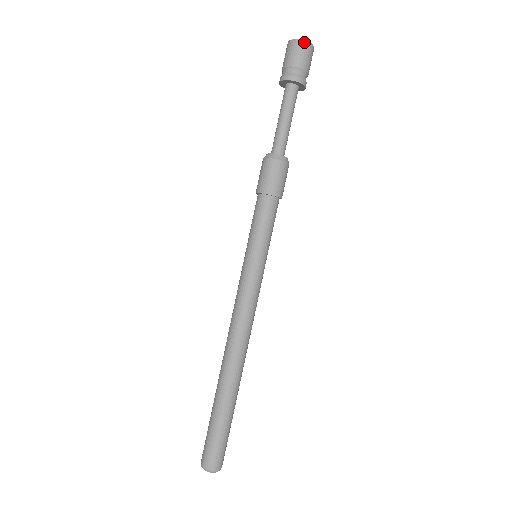
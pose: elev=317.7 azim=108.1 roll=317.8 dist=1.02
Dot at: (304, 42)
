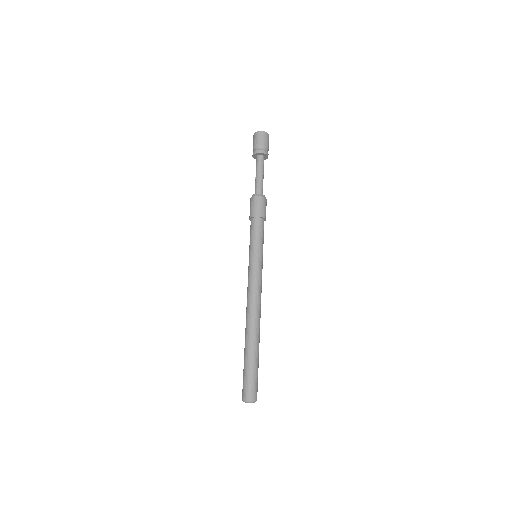
Dot at: (265, 133)
